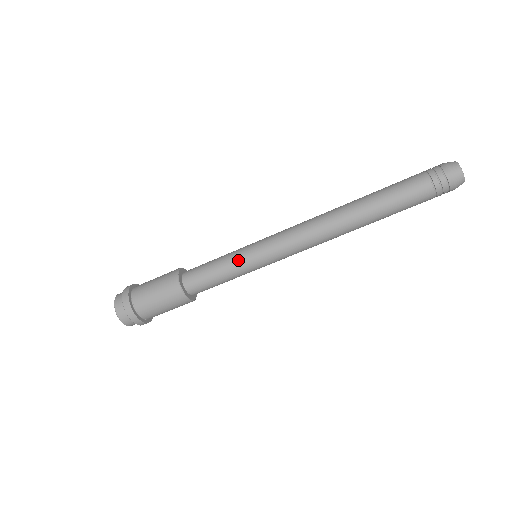
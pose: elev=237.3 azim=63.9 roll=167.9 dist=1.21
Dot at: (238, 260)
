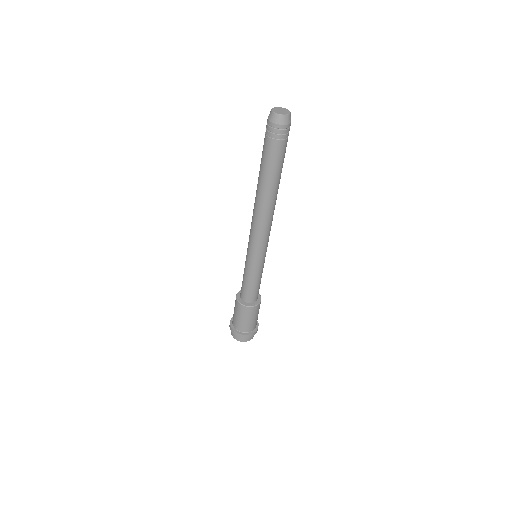
Dot at: (251, 270)
